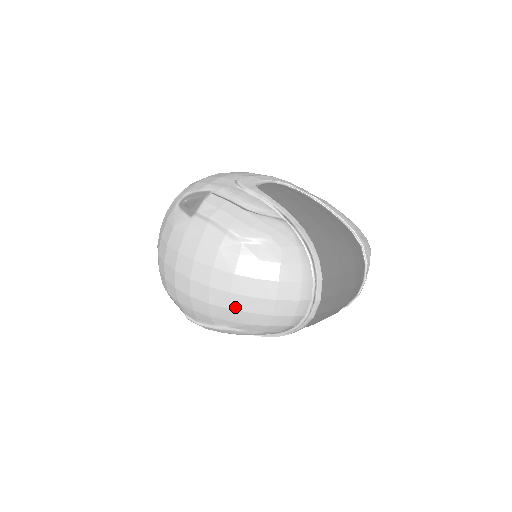
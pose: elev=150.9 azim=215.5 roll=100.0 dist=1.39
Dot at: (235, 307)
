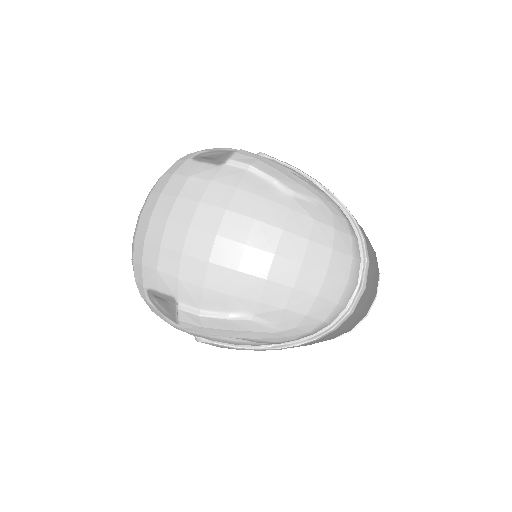
Dot at: (275, 277)
